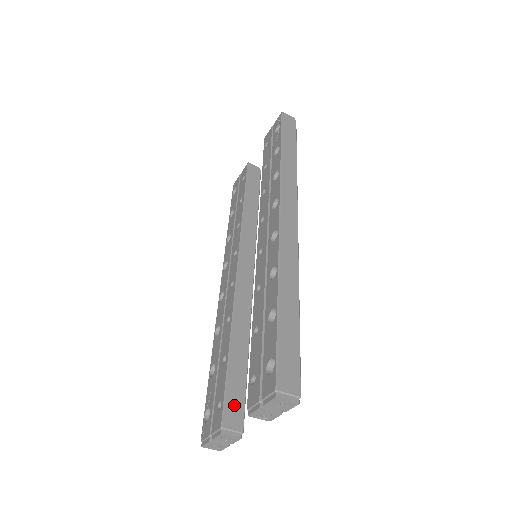
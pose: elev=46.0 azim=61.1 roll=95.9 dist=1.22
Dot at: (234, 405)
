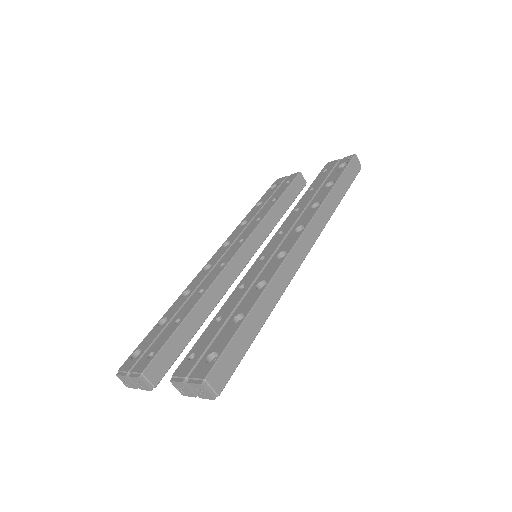
Dot at: (162, 362)
